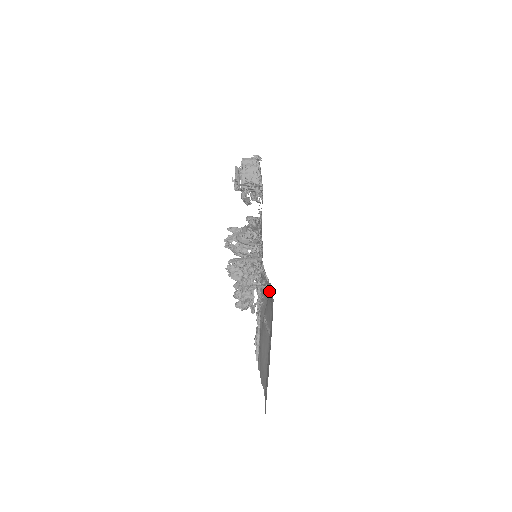
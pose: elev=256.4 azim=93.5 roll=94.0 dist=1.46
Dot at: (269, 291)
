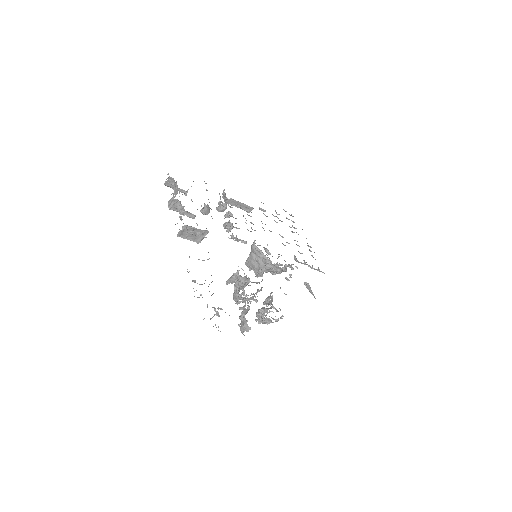
Dot at: occluded
